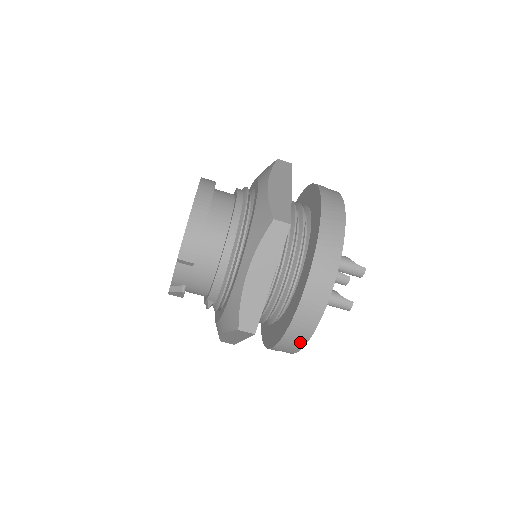
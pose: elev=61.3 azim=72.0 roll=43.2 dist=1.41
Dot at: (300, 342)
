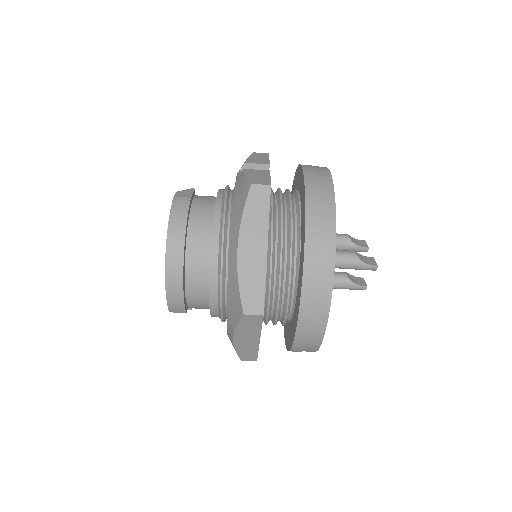
Dot at: occluded
